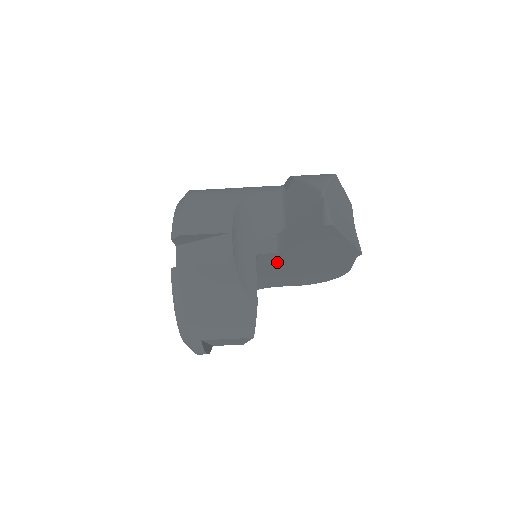
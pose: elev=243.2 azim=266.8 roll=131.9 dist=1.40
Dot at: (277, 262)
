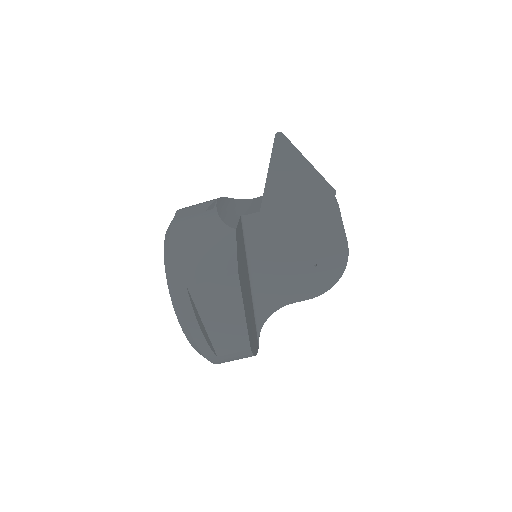
Dot at: (267, 235)
